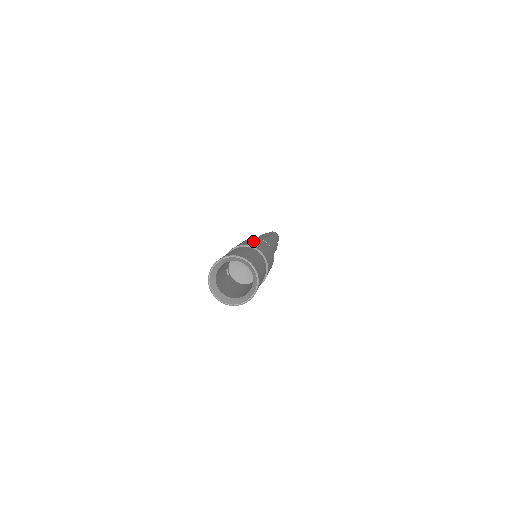
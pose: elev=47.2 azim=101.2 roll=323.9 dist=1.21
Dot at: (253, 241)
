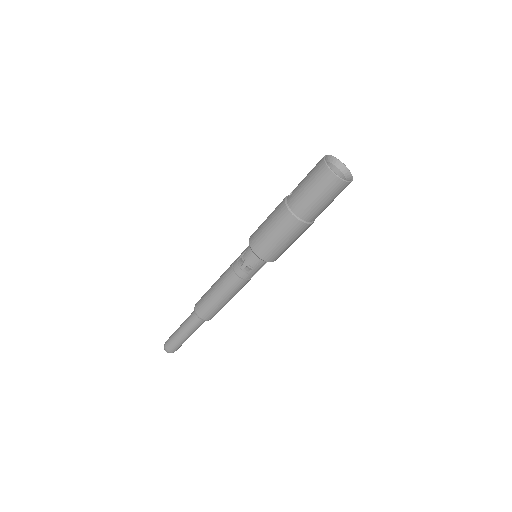
Dot at: occluded
